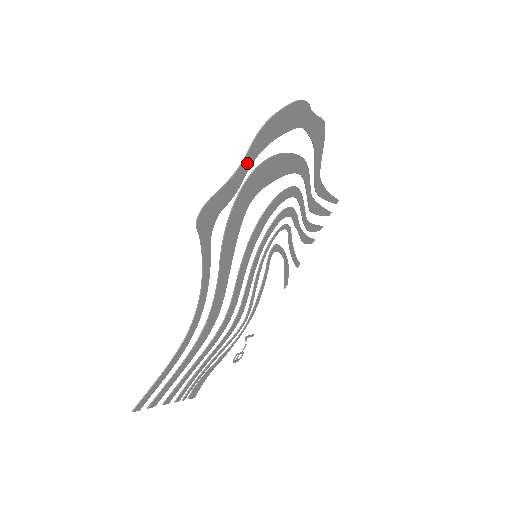
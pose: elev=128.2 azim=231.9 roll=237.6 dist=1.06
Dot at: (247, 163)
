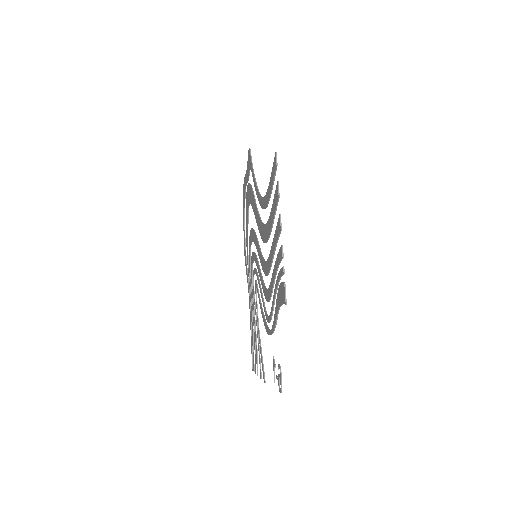
Dot at: (246, 179)
